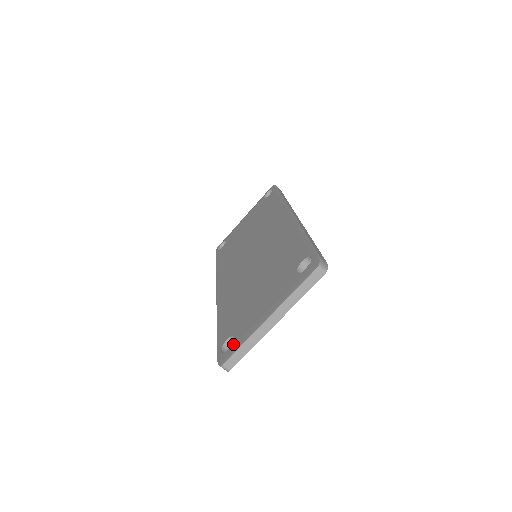
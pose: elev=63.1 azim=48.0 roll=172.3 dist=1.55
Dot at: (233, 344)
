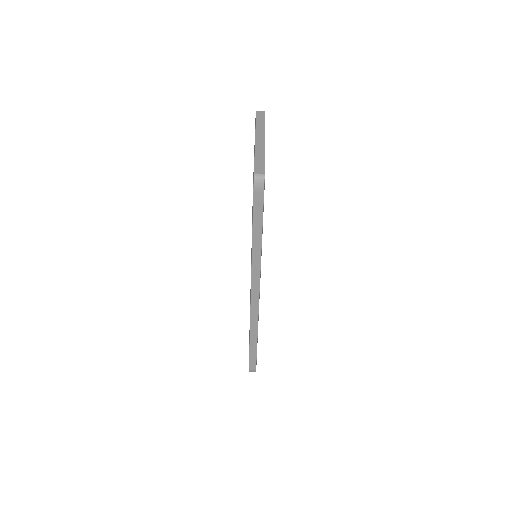
Dot at: occluded
